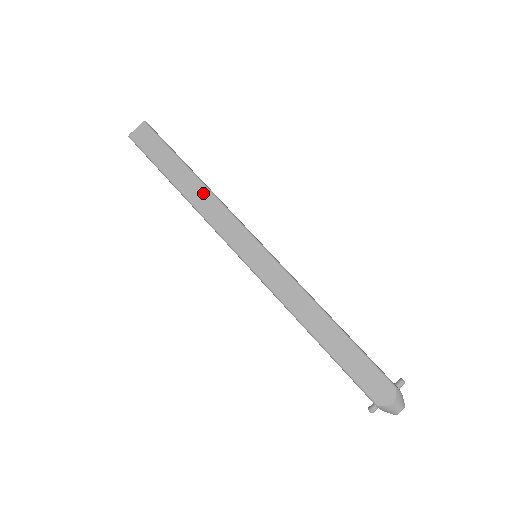
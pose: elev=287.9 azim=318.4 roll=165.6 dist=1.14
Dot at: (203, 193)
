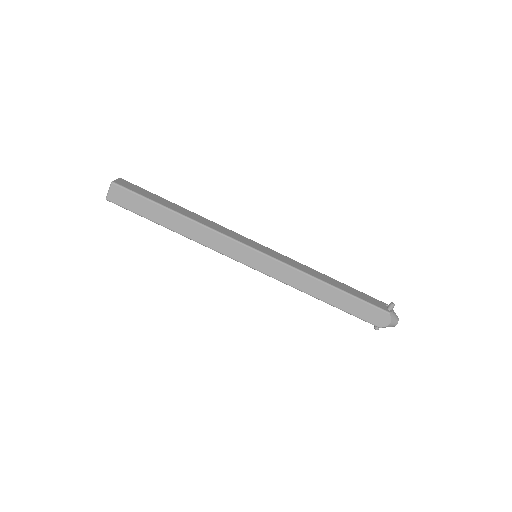
Dot at: (194, 227)
